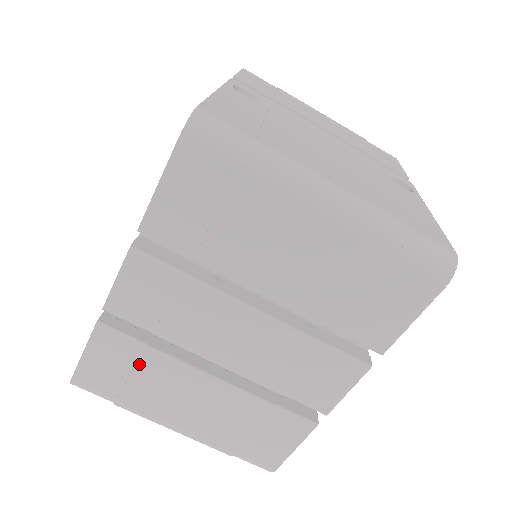
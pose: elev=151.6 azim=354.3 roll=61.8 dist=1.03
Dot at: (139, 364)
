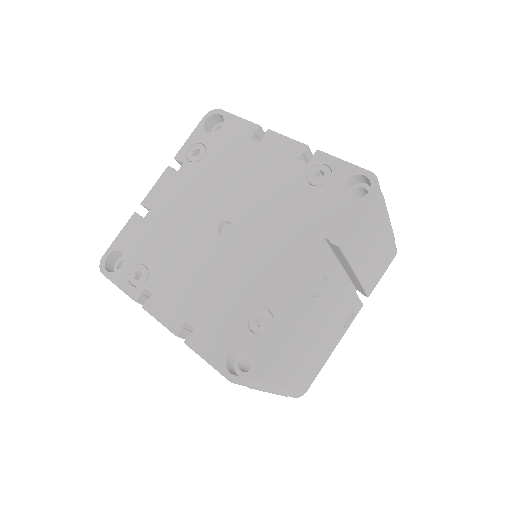
Dot at: occluded
